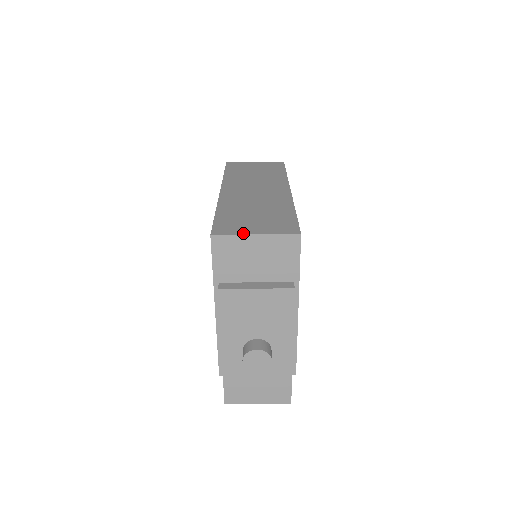
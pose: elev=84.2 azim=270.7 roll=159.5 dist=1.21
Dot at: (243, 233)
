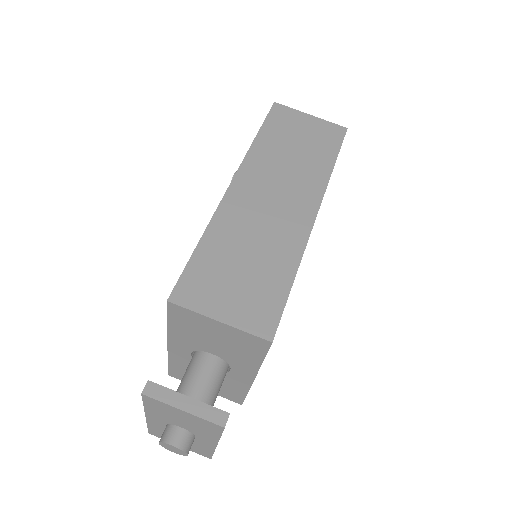
Dot at: (206, 313)
